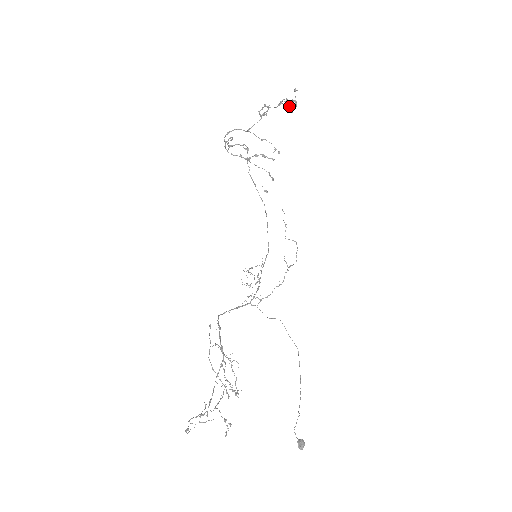
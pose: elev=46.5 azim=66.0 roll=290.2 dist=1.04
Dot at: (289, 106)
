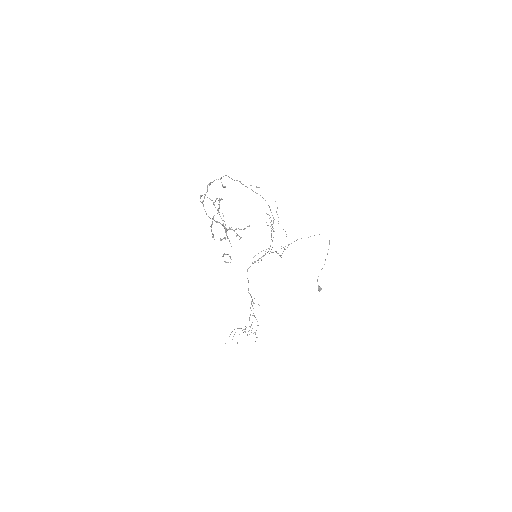
Dot at: (229, 240)
